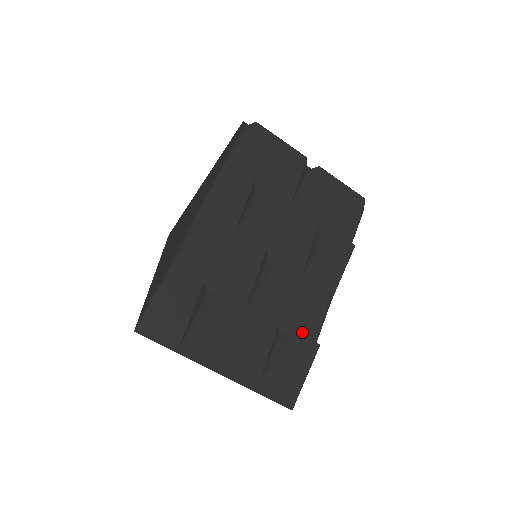
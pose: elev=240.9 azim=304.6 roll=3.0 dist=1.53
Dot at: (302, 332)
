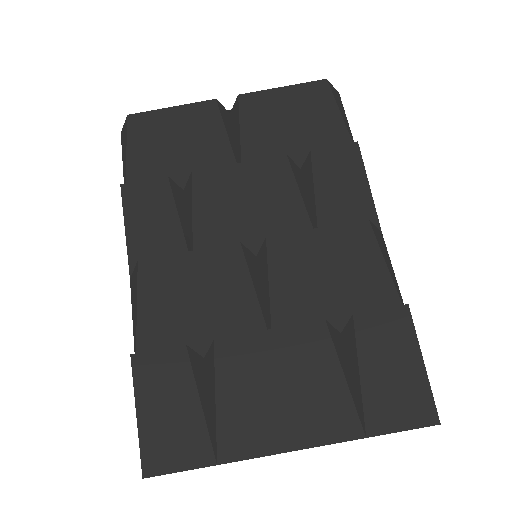
Dot at: (371, 306)
